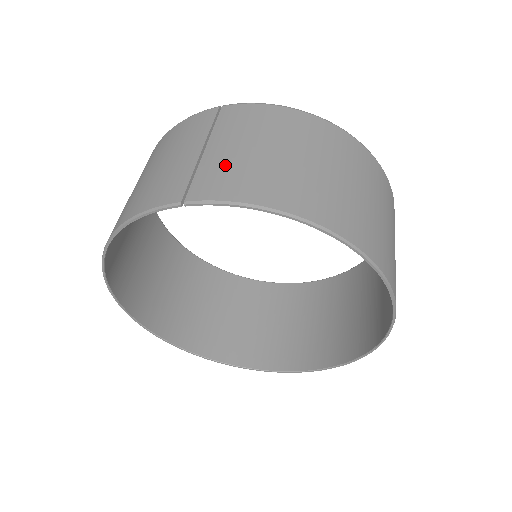
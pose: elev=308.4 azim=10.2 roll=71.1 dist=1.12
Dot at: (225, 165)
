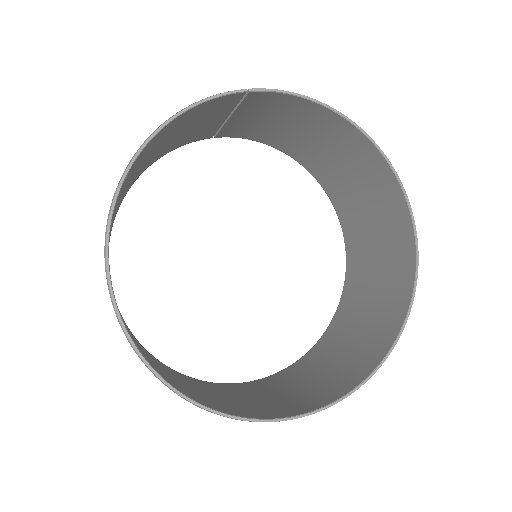
Dot at: (259, 106)
